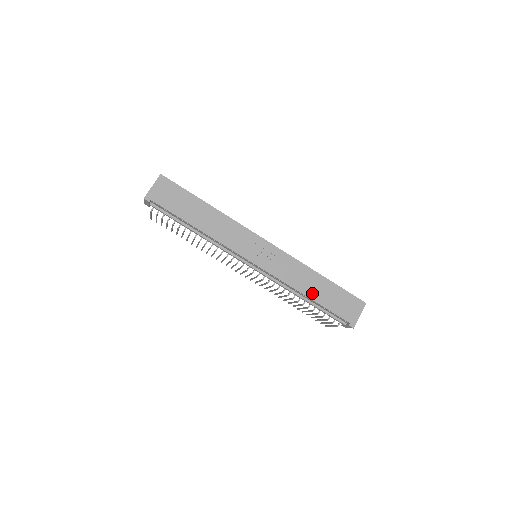
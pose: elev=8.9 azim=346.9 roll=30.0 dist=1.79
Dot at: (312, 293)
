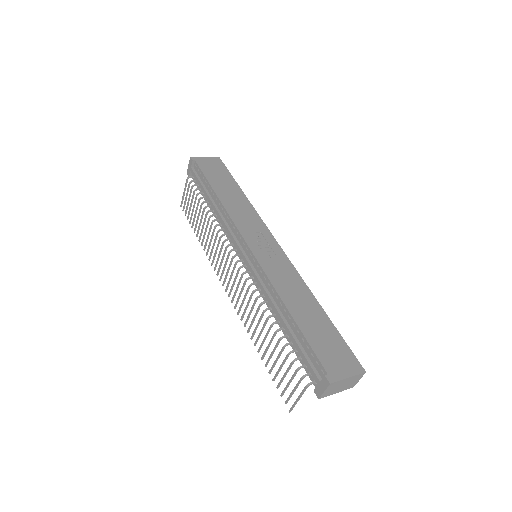
Dot at: (296, 311)
